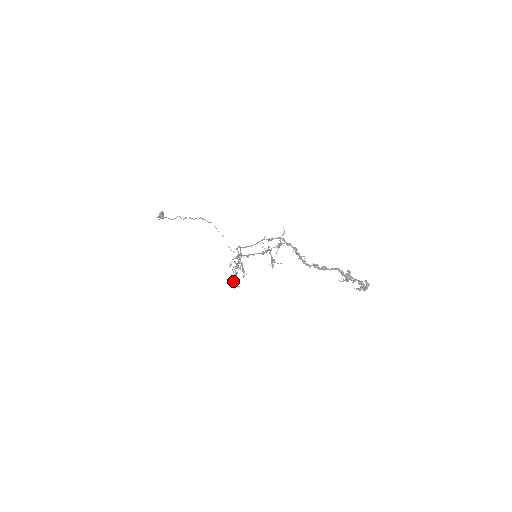
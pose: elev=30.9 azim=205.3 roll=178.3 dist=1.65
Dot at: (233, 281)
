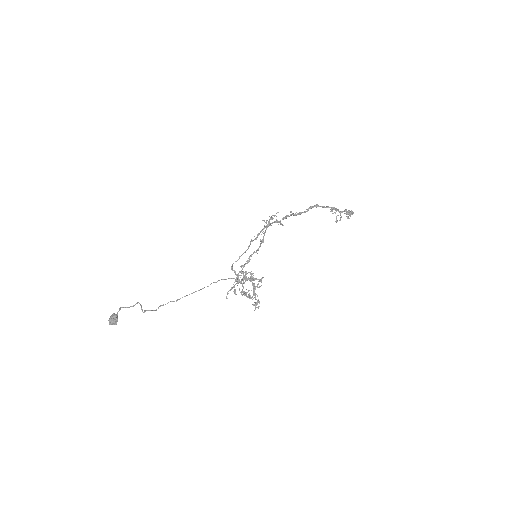
Dot at: (253, 284)
